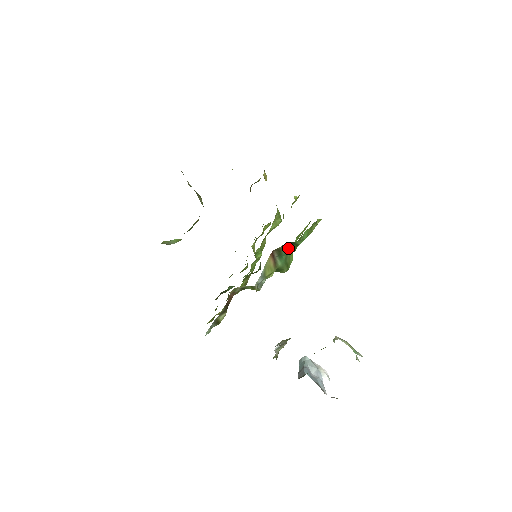
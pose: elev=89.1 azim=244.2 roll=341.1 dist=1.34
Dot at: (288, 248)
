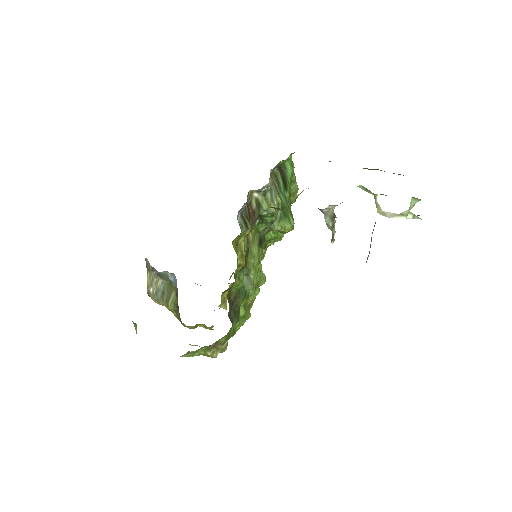
Dot at: (283, 180)
